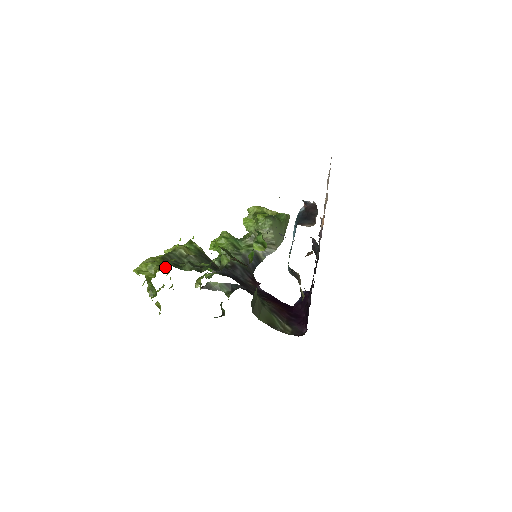
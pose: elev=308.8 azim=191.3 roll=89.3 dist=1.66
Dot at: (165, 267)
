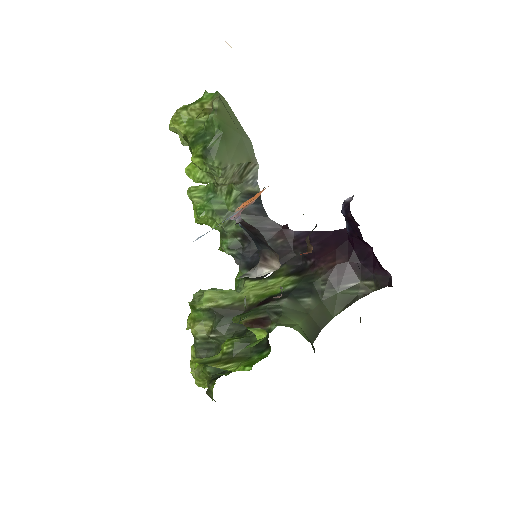
Dot at: occluded
